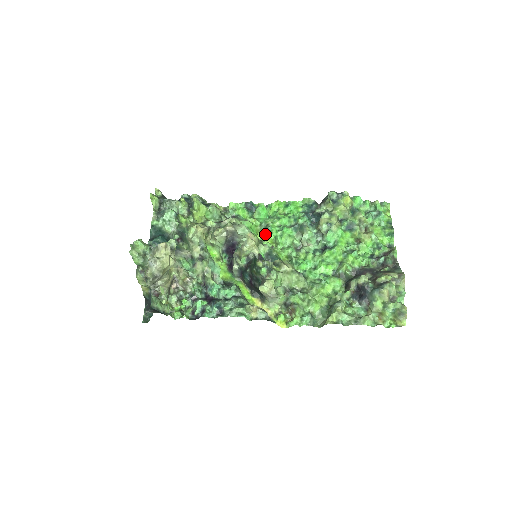
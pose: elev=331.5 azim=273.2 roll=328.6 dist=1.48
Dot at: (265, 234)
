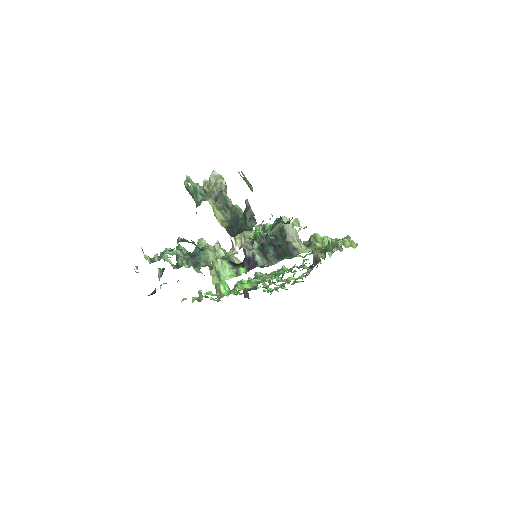
Dot at: (241, 286)
